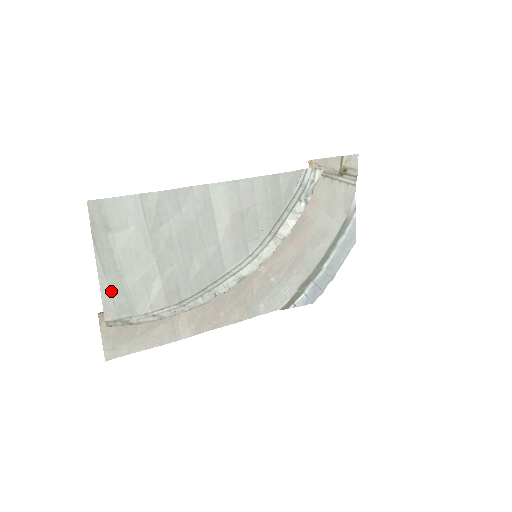
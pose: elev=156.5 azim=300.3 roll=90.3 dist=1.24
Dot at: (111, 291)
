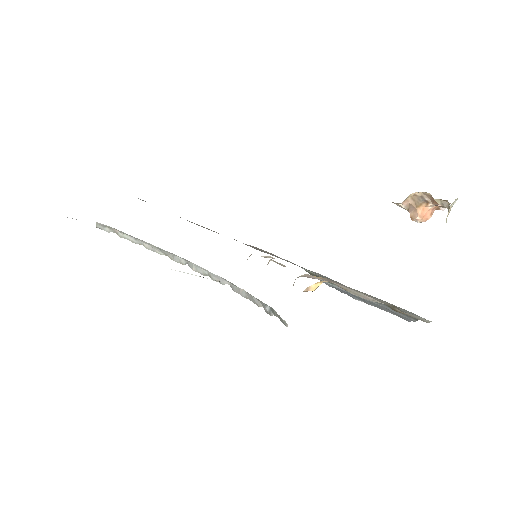
Dot at: occluded
